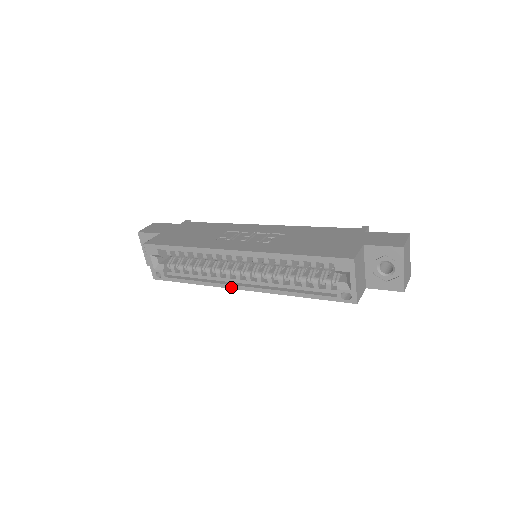
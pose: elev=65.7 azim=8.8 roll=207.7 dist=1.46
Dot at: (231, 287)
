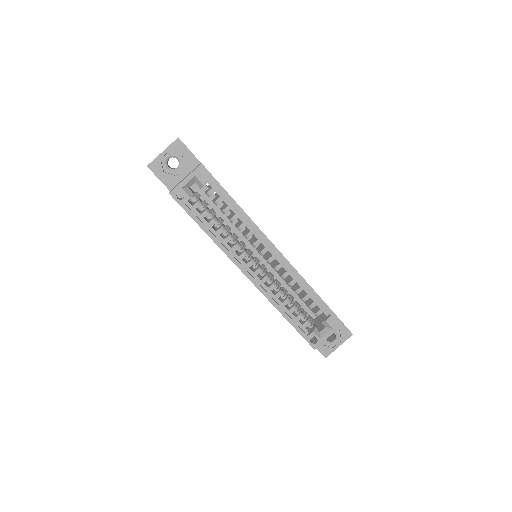
Dot at: (239, 266)
